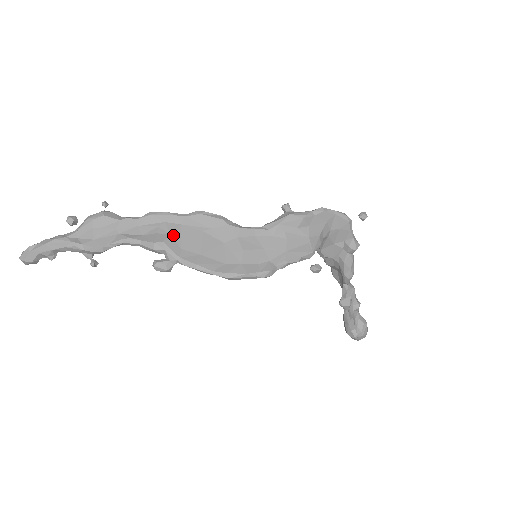
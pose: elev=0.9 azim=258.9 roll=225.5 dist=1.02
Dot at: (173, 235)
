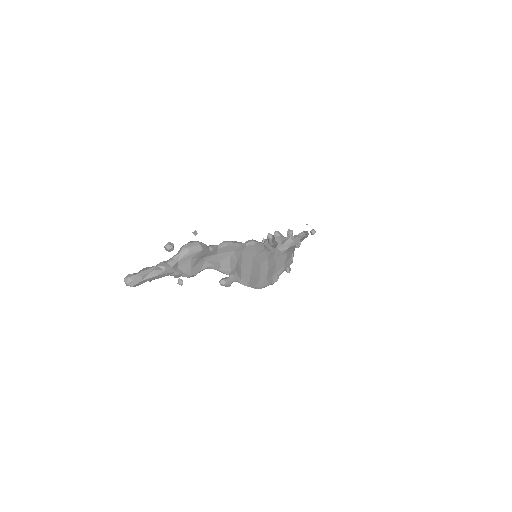
Dot at: (238, 262)
